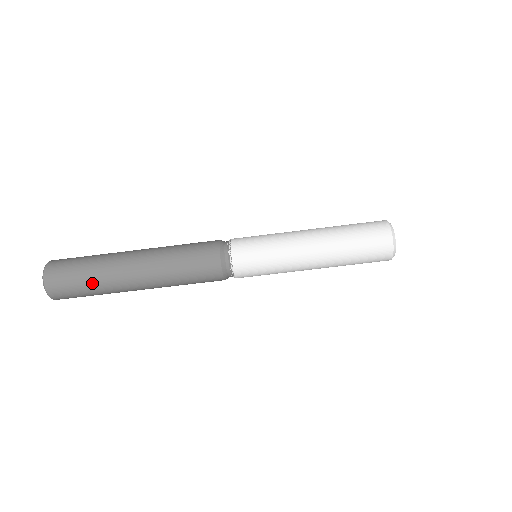
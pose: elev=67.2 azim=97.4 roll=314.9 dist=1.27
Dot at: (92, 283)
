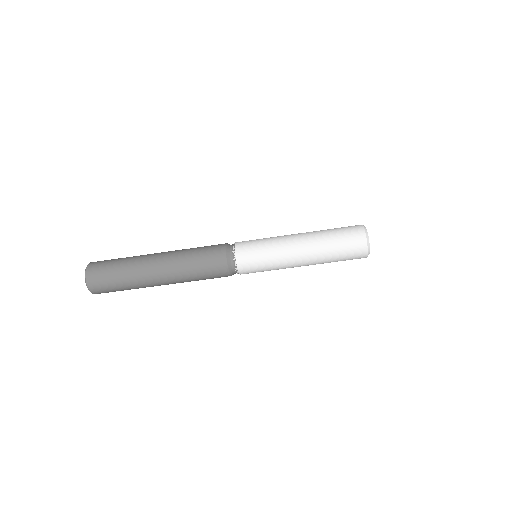
Dot at: (124, 280)
